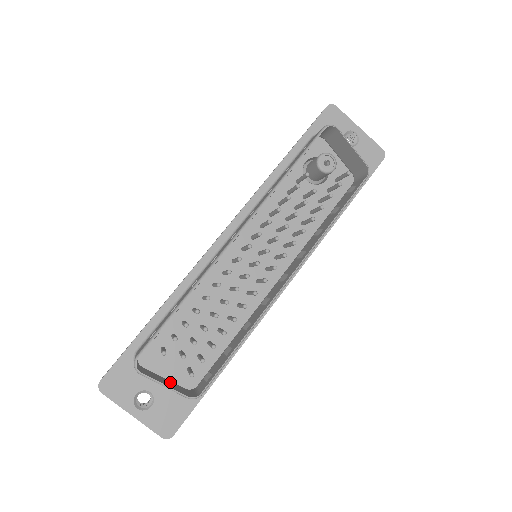
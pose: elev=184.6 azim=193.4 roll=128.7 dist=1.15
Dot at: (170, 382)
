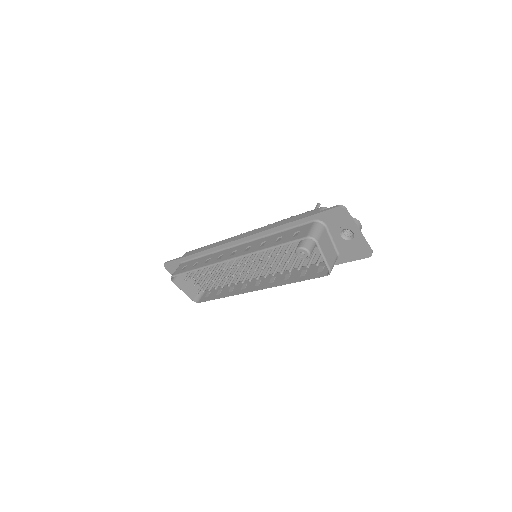
Dot at: (193, 284)
